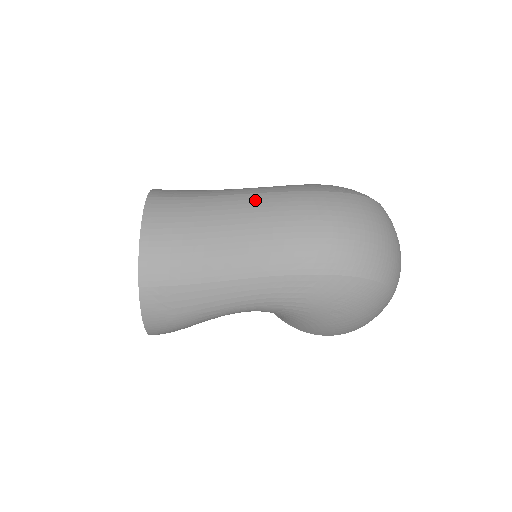
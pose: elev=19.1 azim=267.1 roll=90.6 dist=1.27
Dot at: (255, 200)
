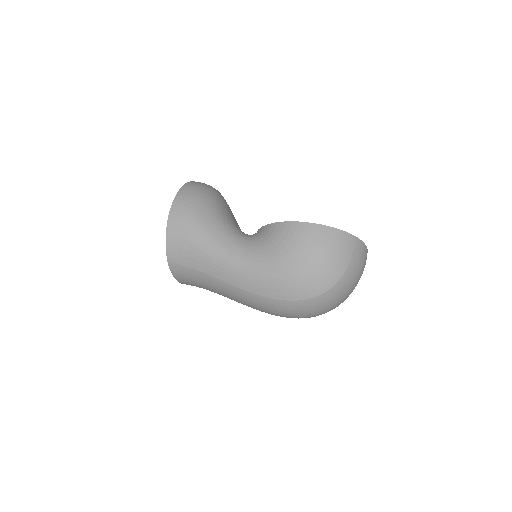
Dot at: (238, 293)
